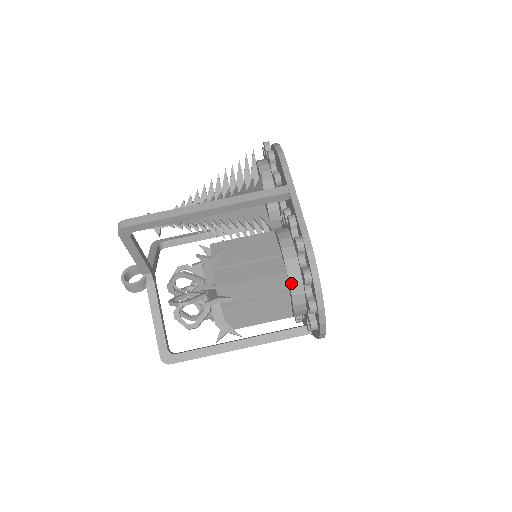
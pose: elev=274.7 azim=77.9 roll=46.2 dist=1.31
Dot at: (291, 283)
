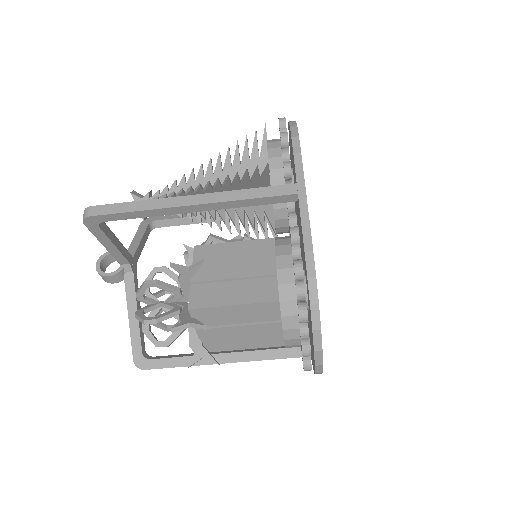
Dot at: (283, 315)
